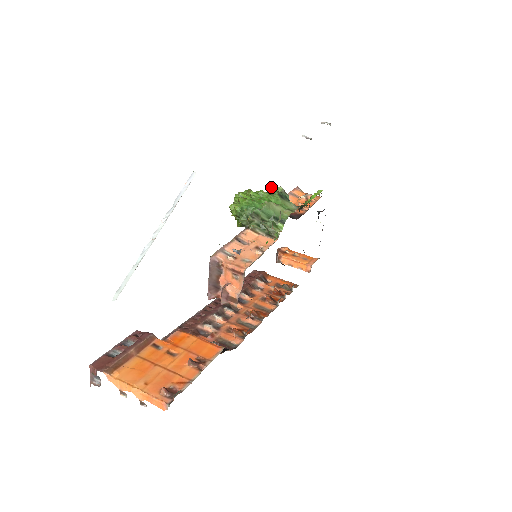
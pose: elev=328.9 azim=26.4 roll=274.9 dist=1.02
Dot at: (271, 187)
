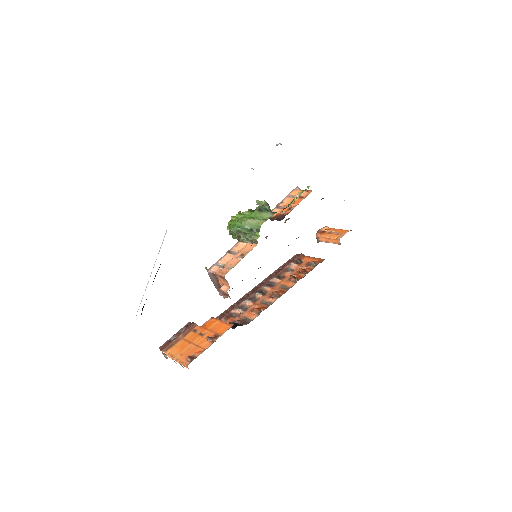
Dot at: (258, 203)
